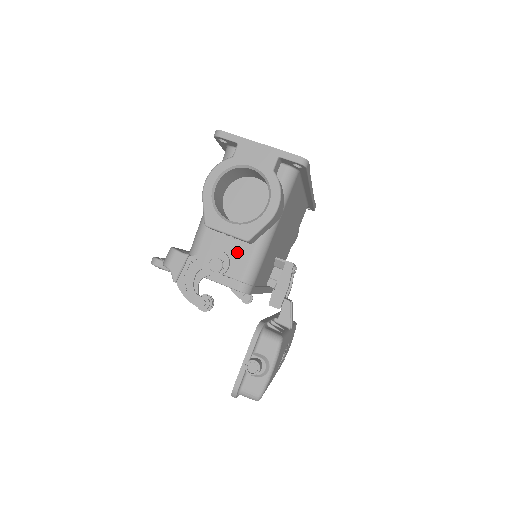
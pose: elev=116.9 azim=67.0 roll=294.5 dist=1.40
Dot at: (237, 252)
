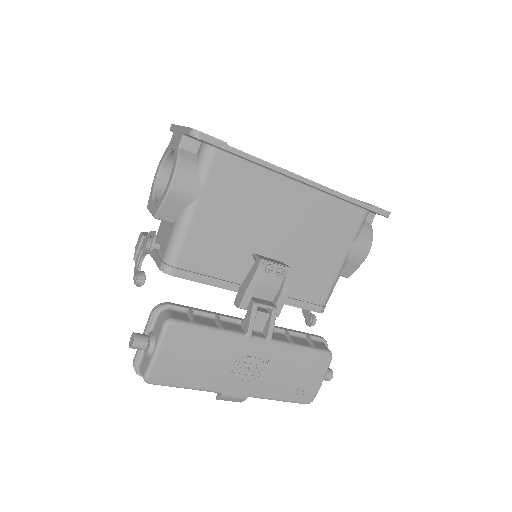
Dot at: (167, 233)
